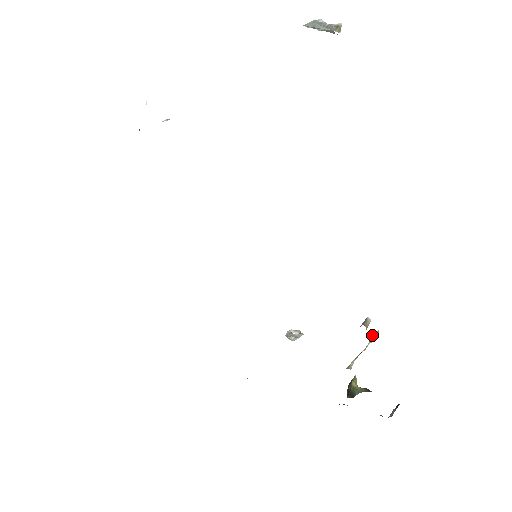
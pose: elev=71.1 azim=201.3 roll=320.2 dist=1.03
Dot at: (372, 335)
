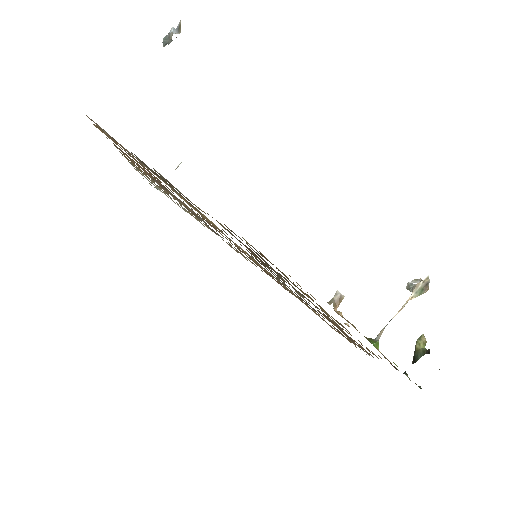
Dot at: (413, 288)
